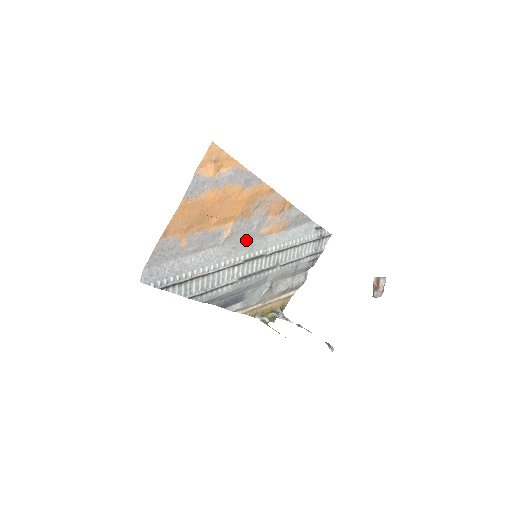
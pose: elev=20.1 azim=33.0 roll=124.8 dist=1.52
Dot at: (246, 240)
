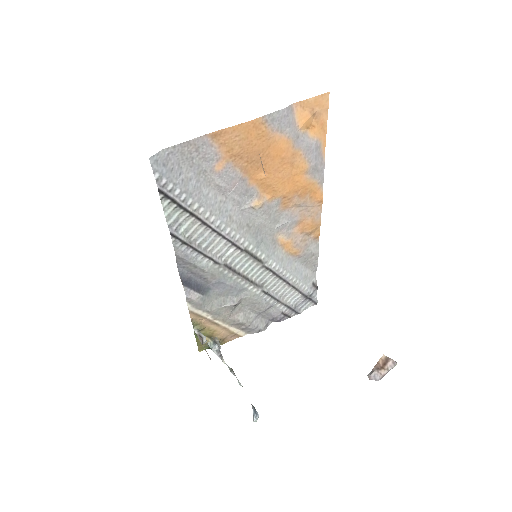
Dot at: (262, 230)
